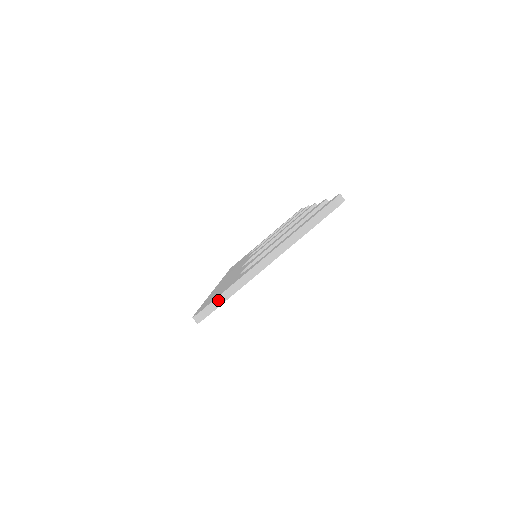
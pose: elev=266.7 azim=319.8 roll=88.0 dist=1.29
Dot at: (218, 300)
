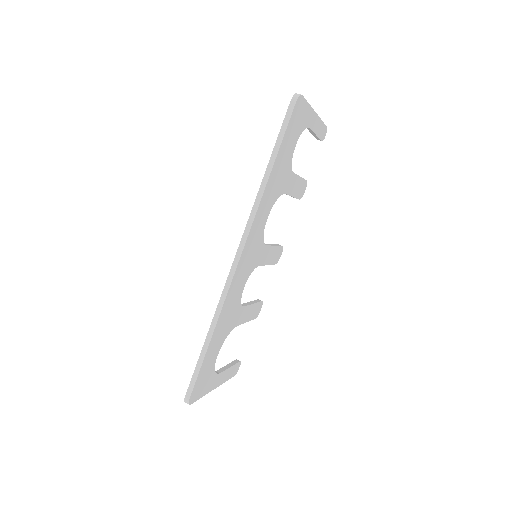
Dot at: occluded
